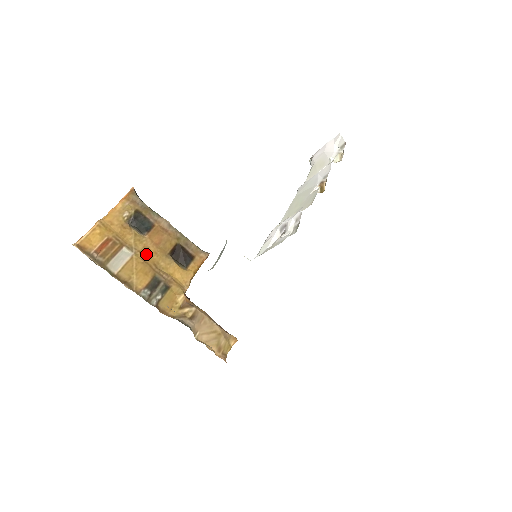
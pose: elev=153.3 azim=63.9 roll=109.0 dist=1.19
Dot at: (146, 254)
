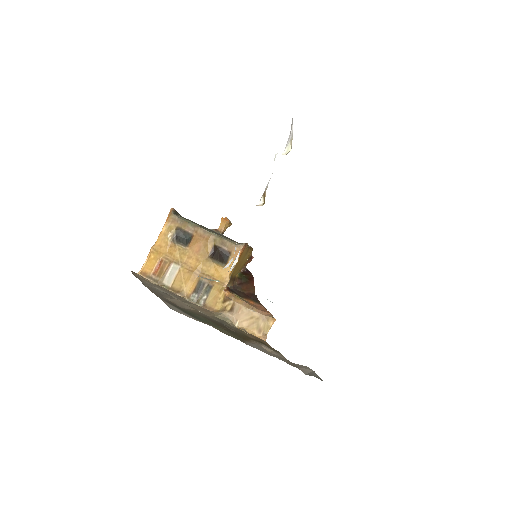
Dot at: (190, 263)
